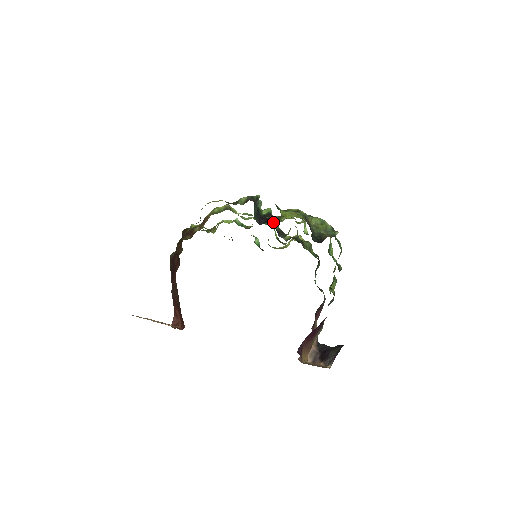
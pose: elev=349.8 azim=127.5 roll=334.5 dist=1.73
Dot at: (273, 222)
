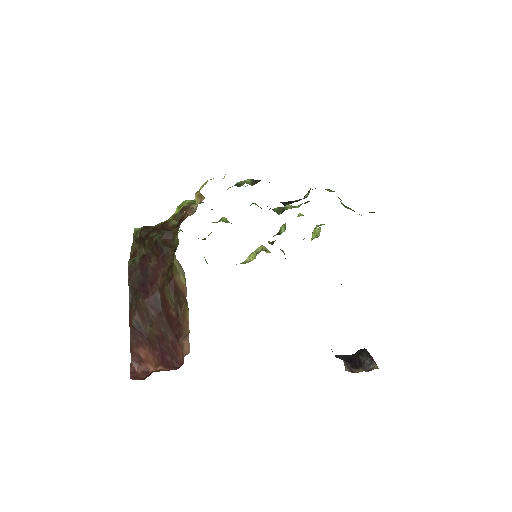
Dot at: occluded
